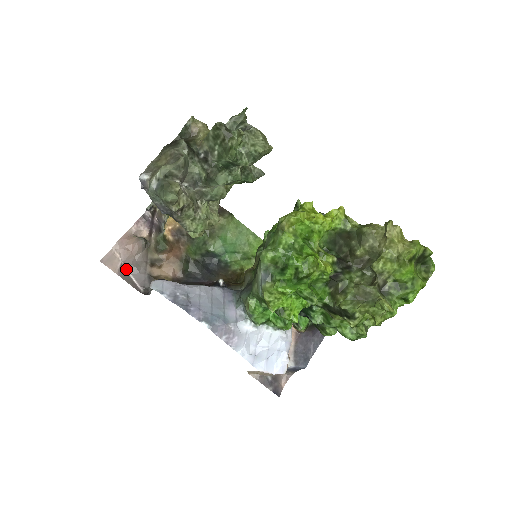
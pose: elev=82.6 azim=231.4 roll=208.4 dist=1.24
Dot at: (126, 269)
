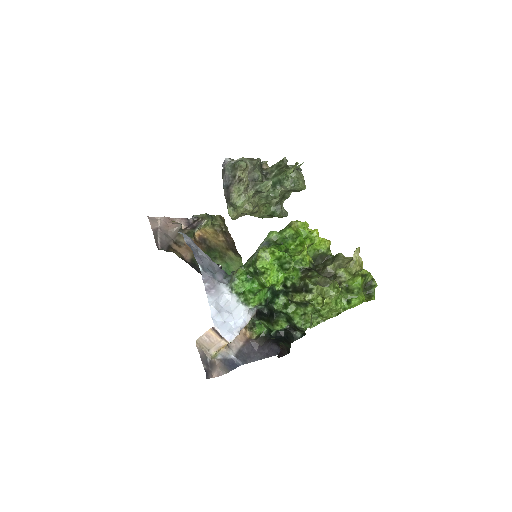
Dot at: (158, 233)
